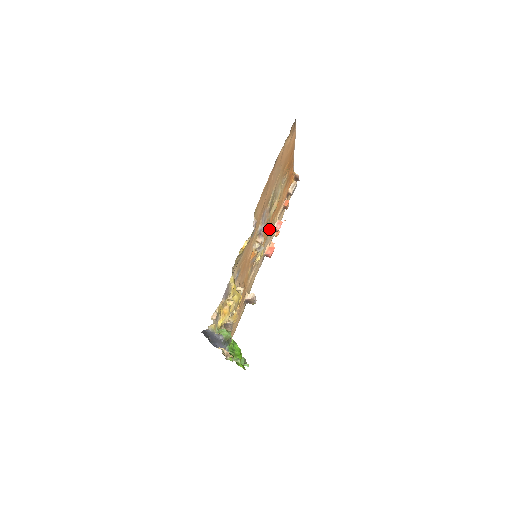
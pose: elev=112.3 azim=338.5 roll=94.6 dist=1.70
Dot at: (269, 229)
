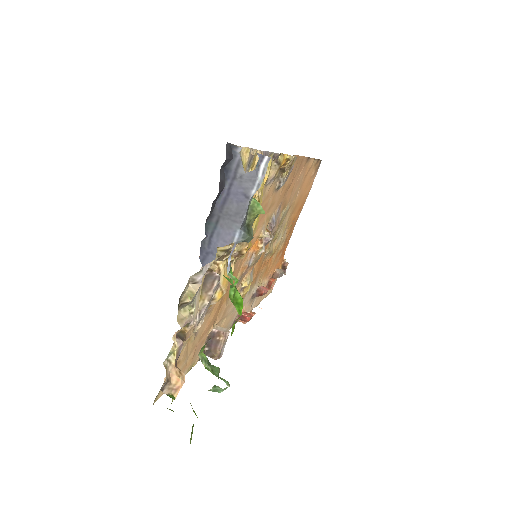
Dot at: (256, 277)
